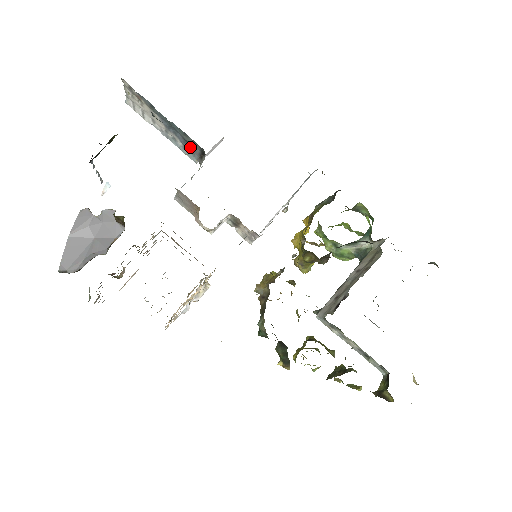
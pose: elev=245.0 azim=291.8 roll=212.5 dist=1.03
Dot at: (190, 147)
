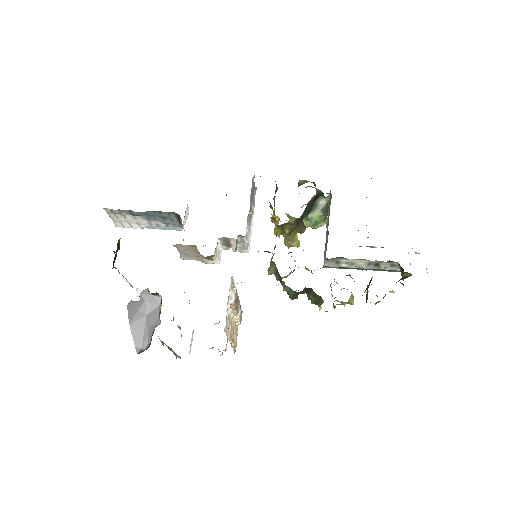
Dot at: (169, 221)
